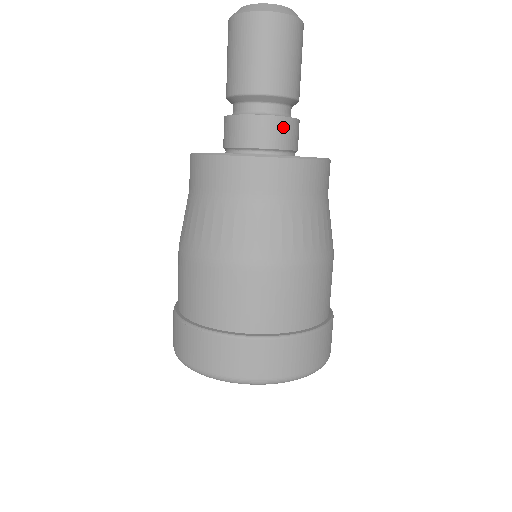
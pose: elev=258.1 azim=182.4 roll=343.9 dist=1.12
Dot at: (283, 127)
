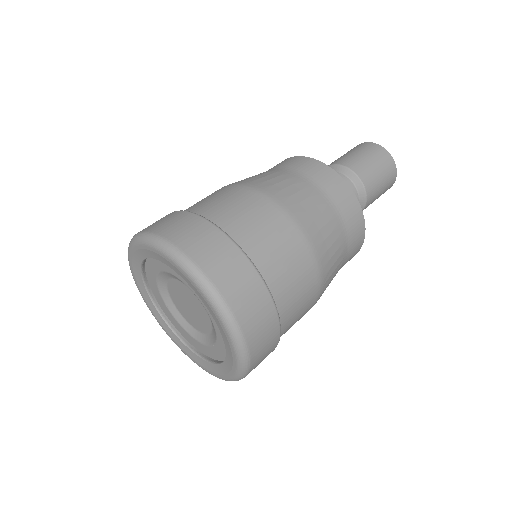
Dot at: occluded
